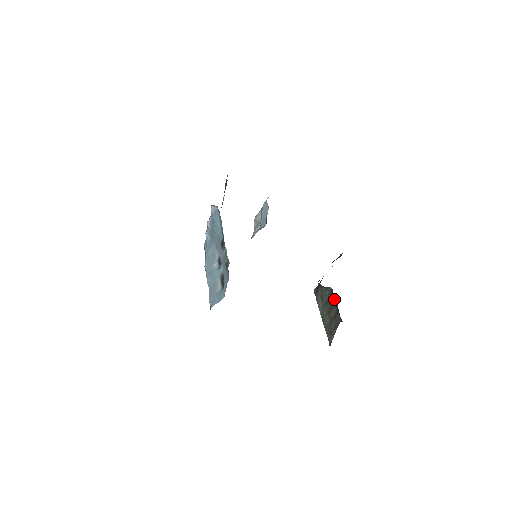
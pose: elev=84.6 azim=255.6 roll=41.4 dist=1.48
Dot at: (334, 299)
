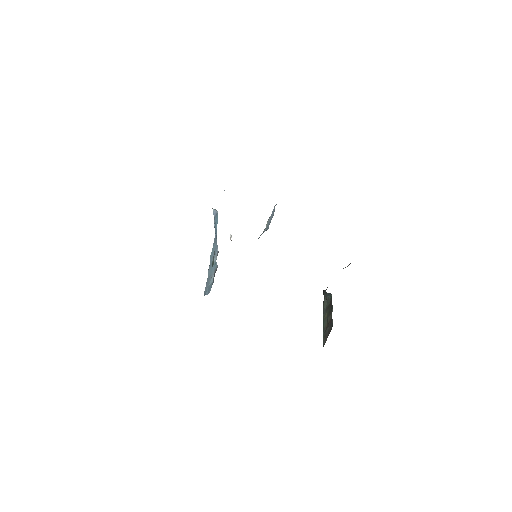
Dot at: (332, 306)
